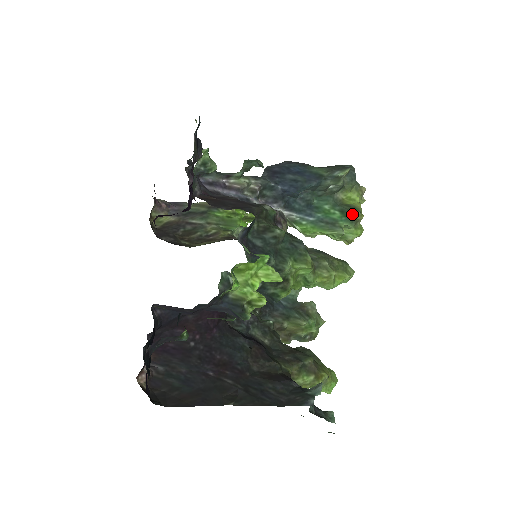
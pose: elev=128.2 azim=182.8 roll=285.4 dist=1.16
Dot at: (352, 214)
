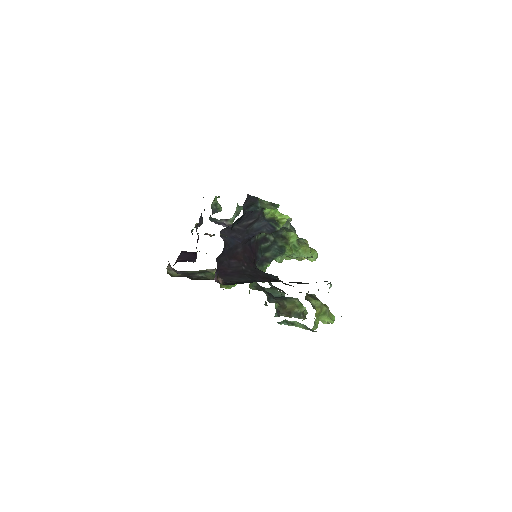
Dot at: (302, 239)
